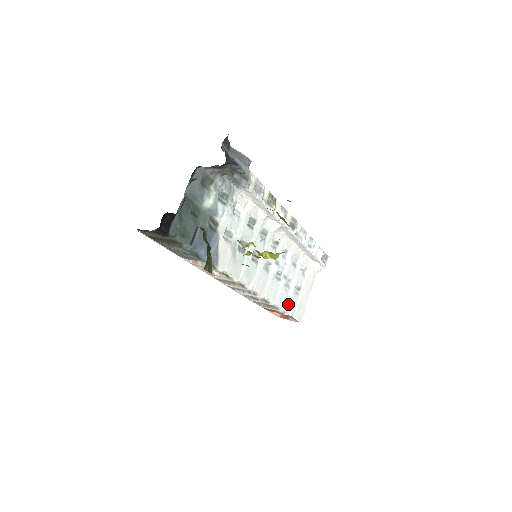
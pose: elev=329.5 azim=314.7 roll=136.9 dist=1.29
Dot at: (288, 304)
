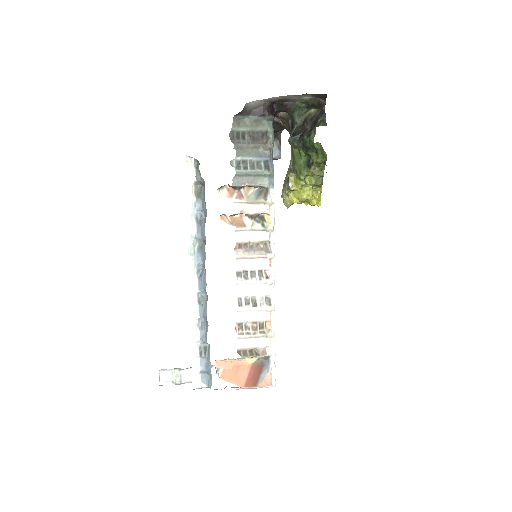
Dot at: occluded
